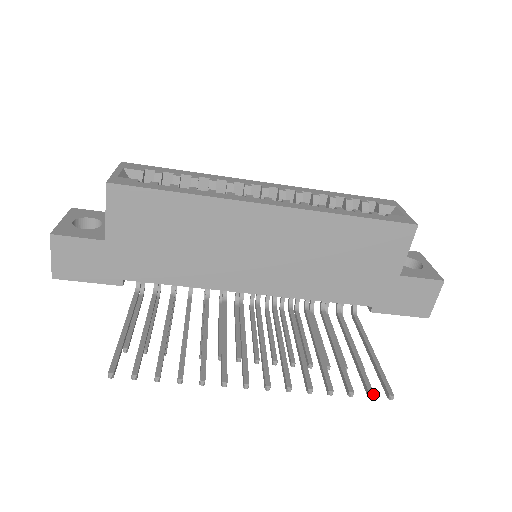
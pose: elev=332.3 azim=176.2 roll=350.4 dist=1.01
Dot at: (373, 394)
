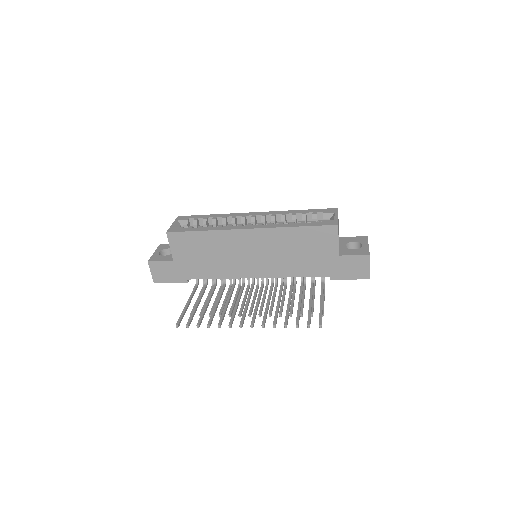
Dot at: (309, 325)
